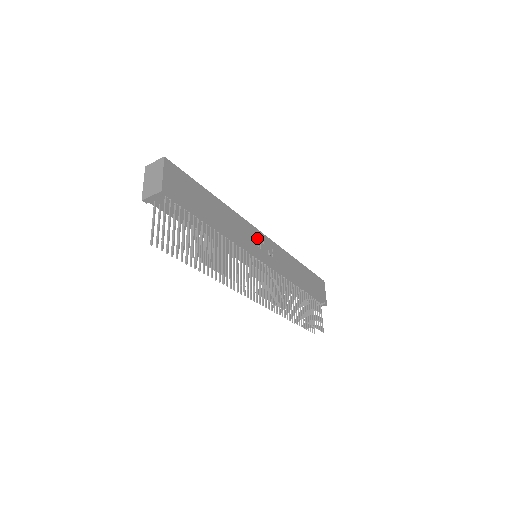
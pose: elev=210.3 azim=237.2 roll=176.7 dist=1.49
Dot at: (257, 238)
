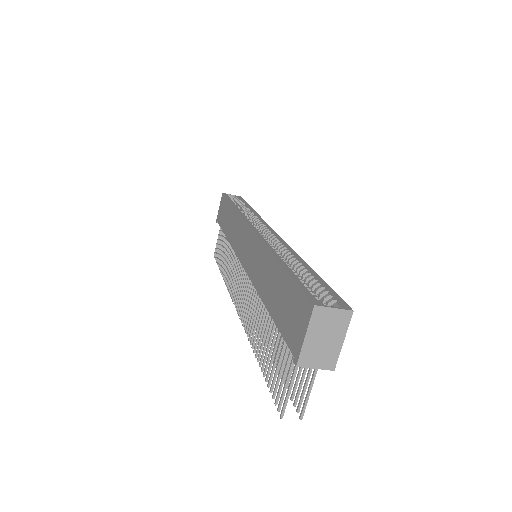
Dot at: occluded
